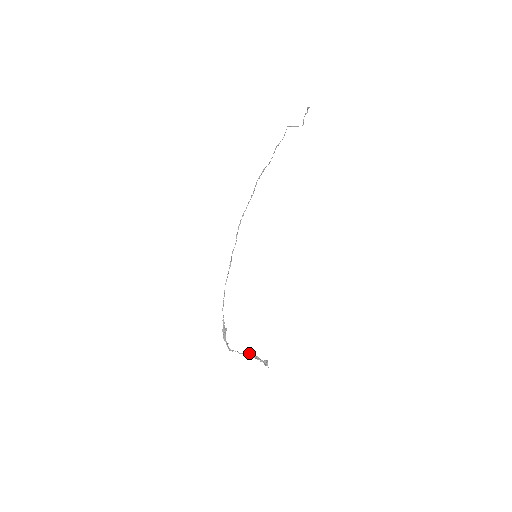
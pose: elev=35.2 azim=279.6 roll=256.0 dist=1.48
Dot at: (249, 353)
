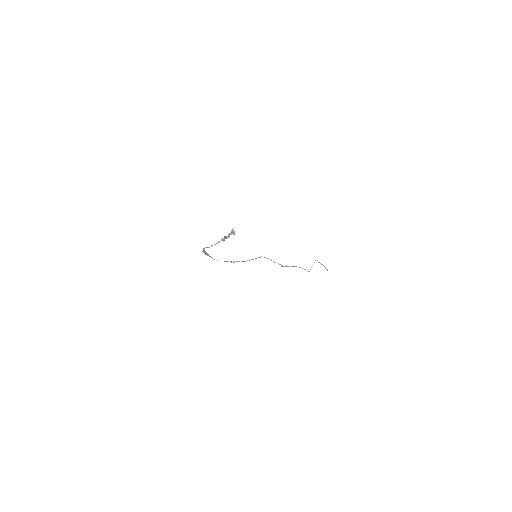
Dot at: occluded
